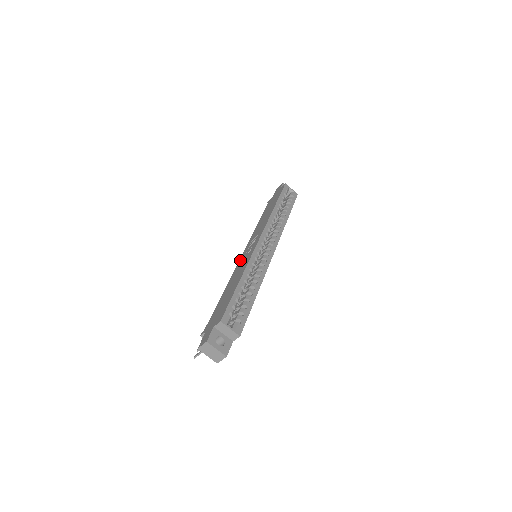
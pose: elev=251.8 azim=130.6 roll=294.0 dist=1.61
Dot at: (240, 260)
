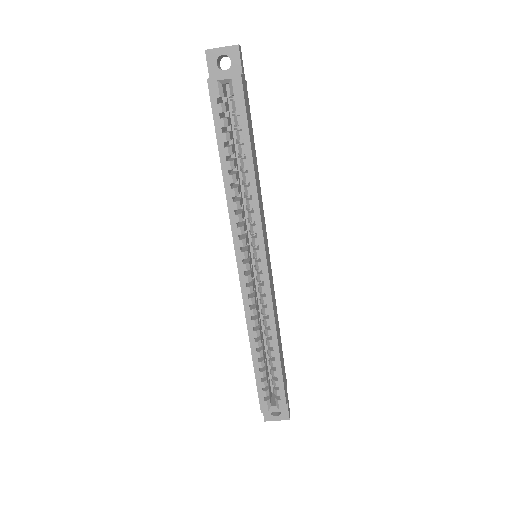
Dot at: occluded
